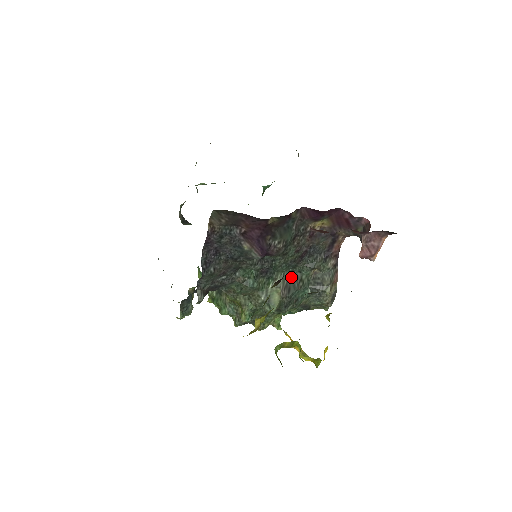
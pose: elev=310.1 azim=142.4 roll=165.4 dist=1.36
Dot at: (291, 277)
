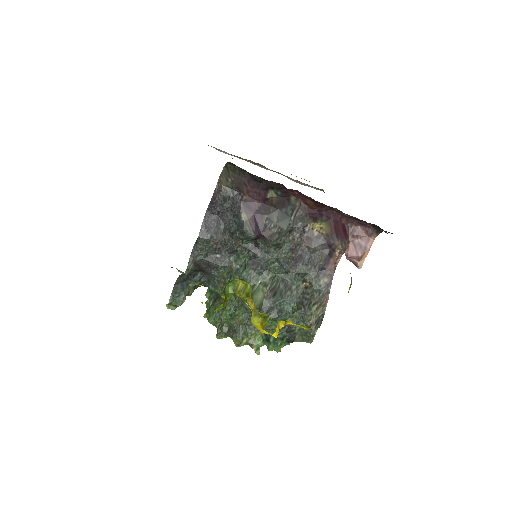
Dot at: (281, 282)
